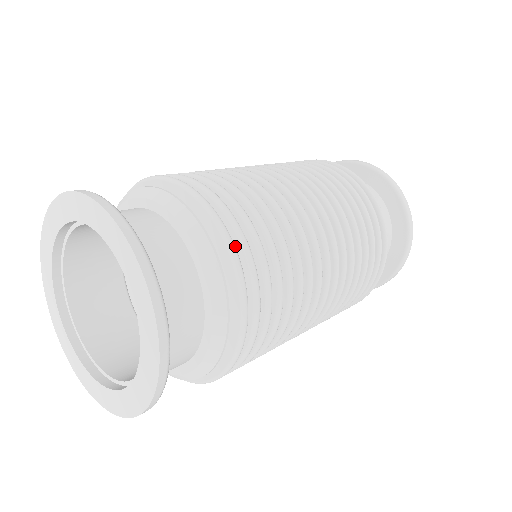
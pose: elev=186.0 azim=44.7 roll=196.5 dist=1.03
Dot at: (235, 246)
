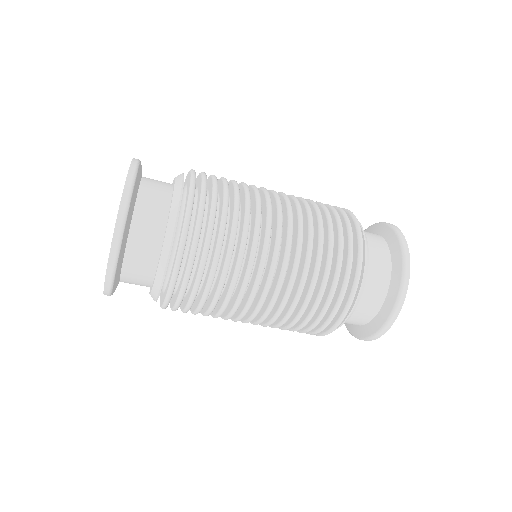
Dot at: (199, 198)
